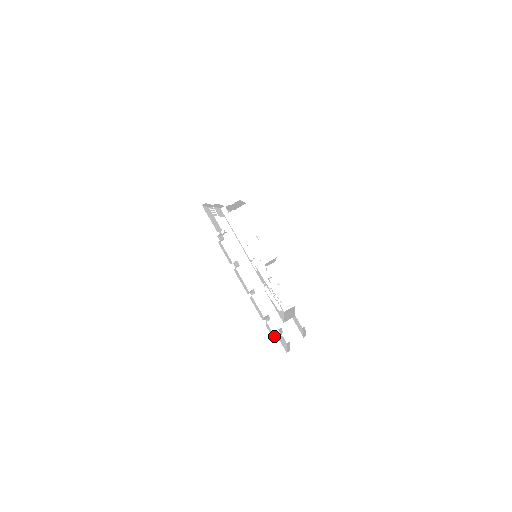
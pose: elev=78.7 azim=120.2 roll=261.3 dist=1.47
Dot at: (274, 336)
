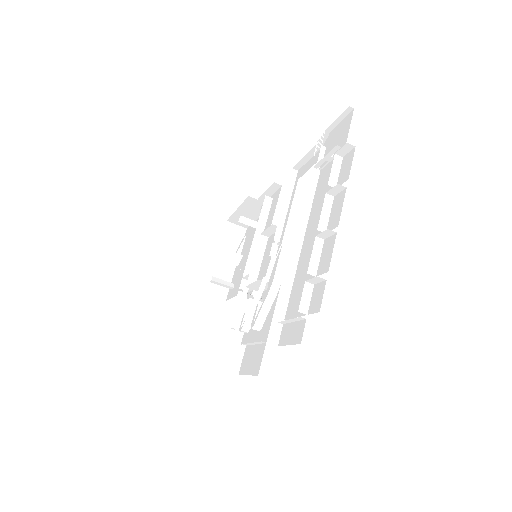
Dot at: (301, 305)
